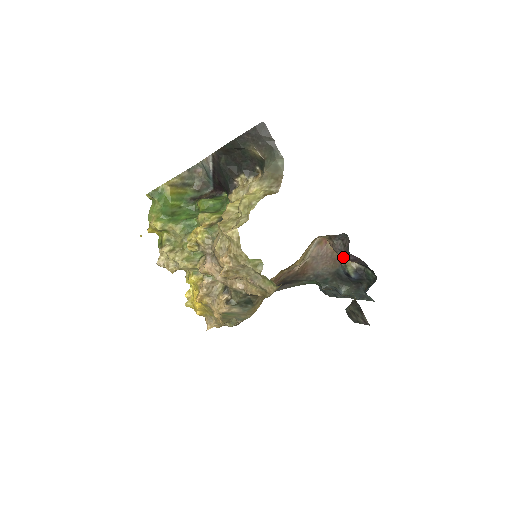
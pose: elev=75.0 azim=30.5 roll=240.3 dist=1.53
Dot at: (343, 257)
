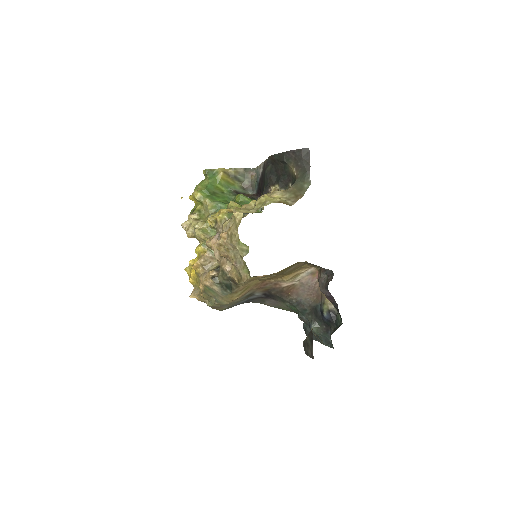
Dot at: (322, 291)
